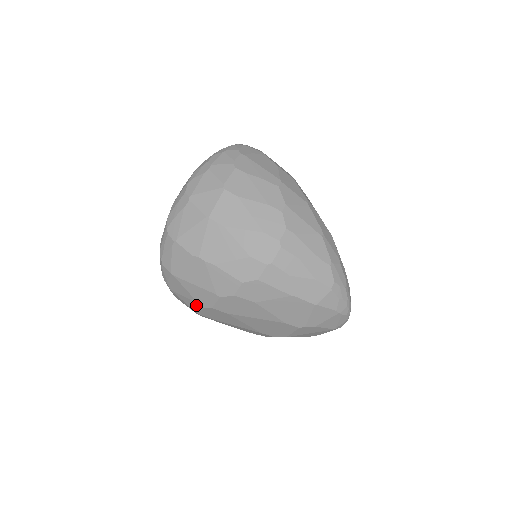
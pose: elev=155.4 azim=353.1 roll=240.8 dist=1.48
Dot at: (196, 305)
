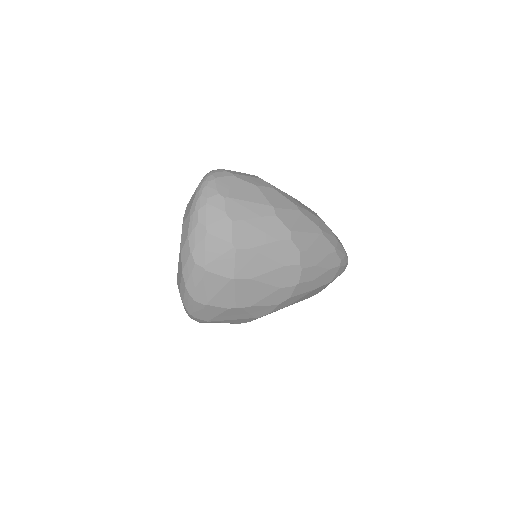
Dot at: (231, 323)
